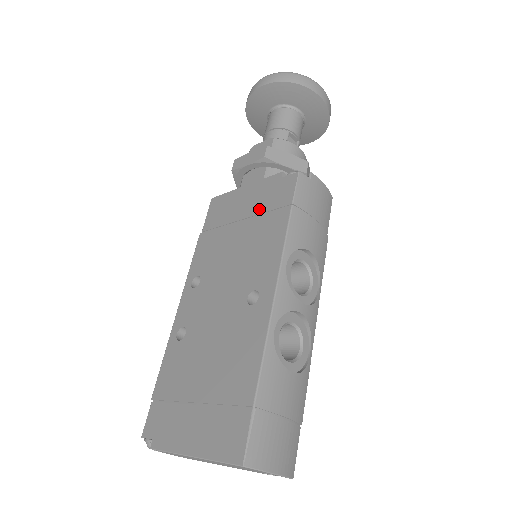
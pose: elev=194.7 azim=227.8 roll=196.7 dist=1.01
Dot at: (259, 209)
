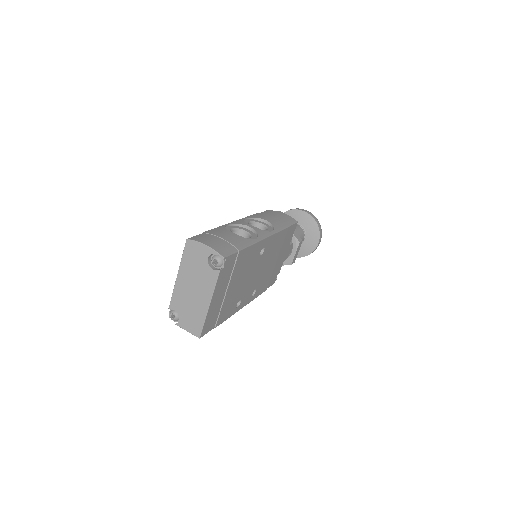
Dot at: occluded
